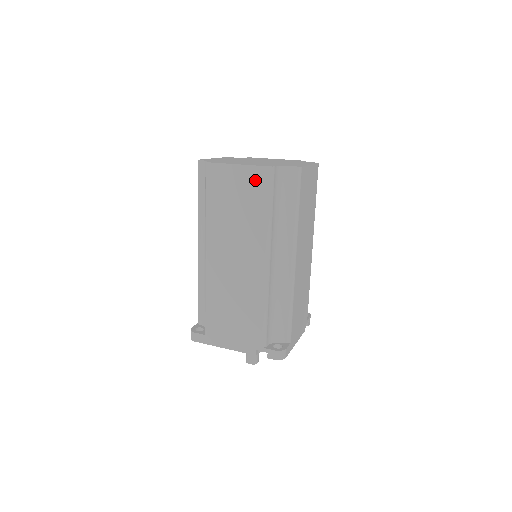
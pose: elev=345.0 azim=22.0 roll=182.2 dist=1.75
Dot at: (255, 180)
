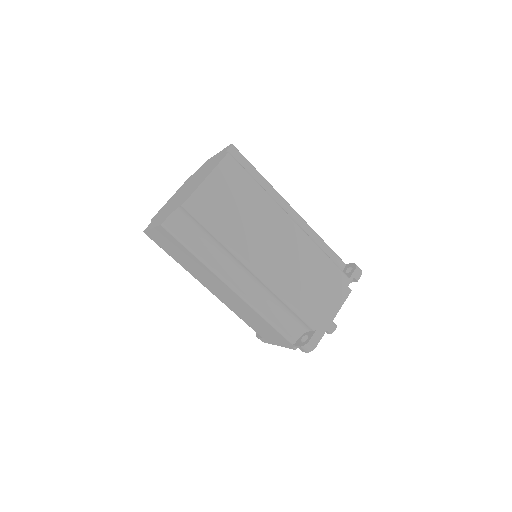
Dot at: (167, 236)
